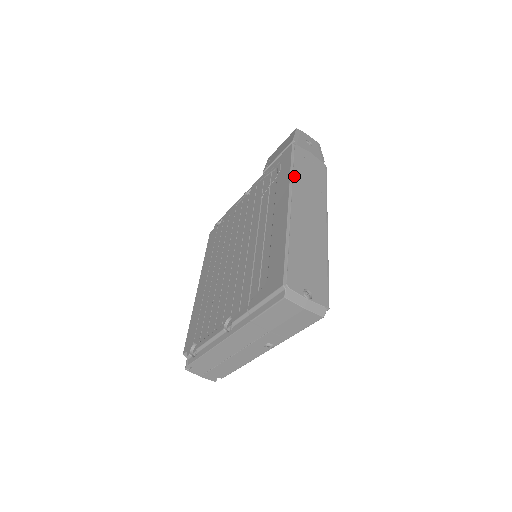
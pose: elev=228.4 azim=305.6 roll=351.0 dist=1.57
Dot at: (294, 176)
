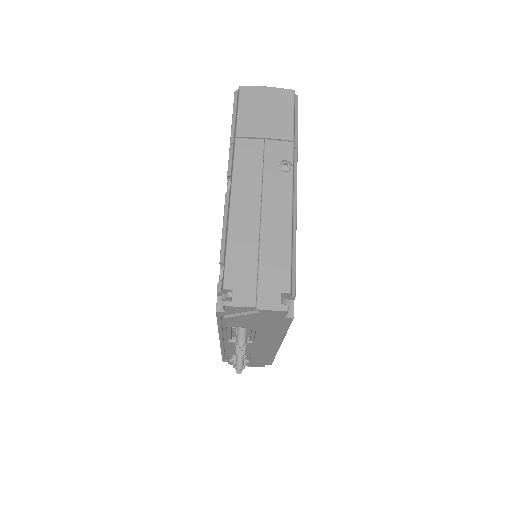
Dot at: occluded
